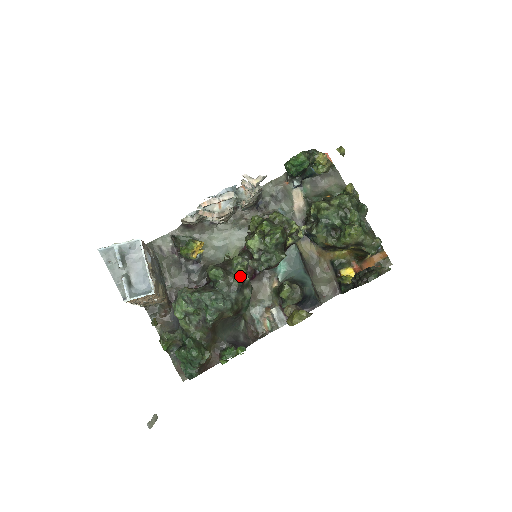
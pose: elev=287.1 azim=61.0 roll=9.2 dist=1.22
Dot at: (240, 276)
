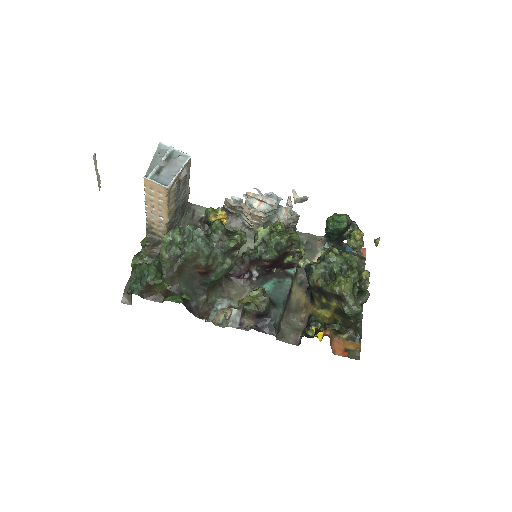
Dot at: (233, 241)
